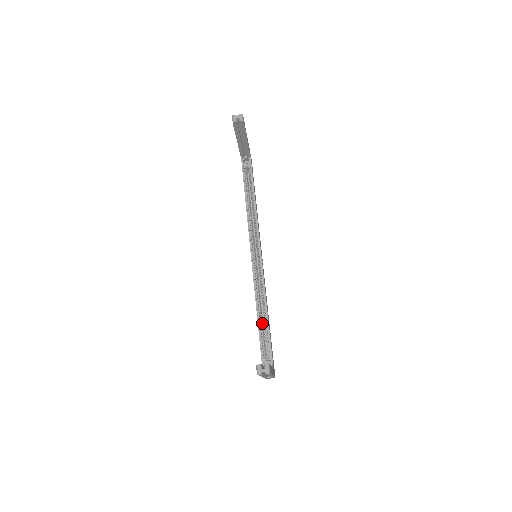
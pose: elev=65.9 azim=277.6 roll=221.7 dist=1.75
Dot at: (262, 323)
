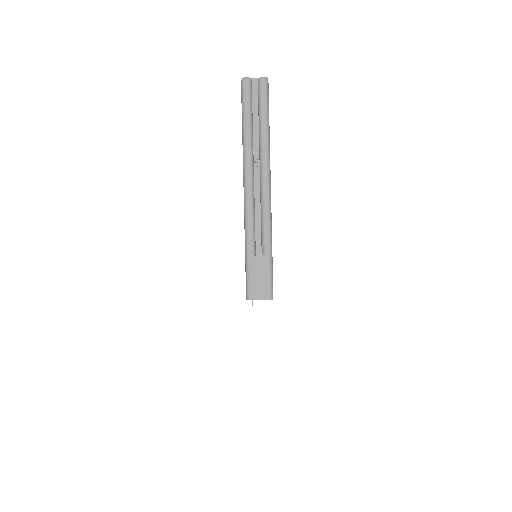
Dot at: occluded
